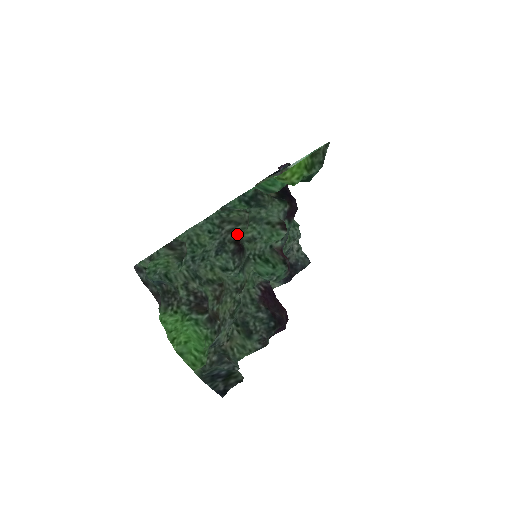
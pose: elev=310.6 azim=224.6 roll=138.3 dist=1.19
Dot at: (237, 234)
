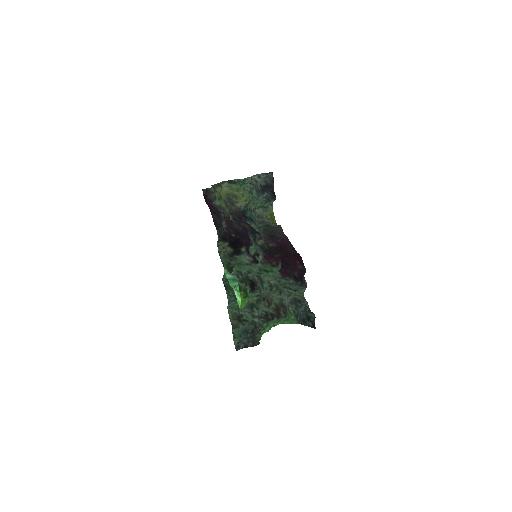
Dot at: occluded
